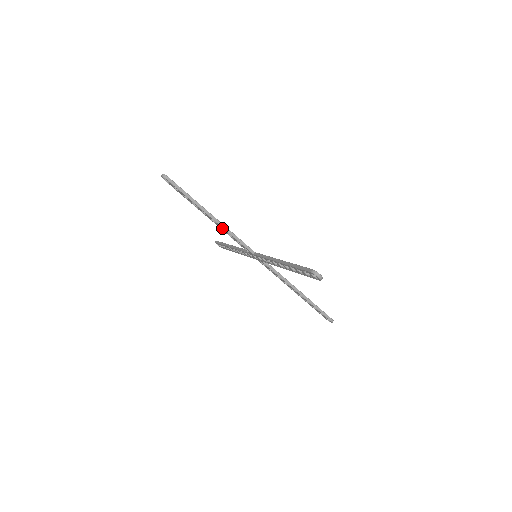
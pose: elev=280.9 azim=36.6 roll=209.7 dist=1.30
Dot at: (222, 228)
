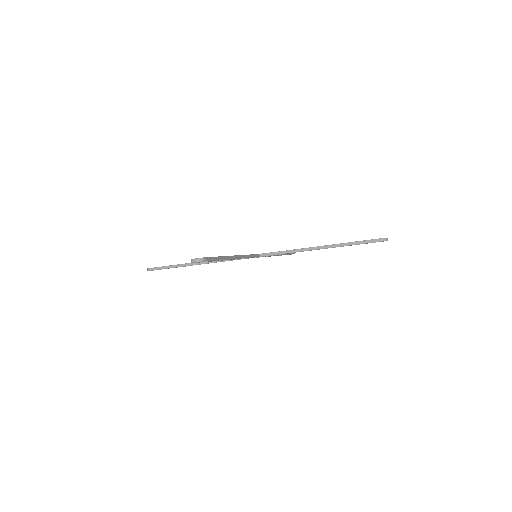
Dot at: occluded
